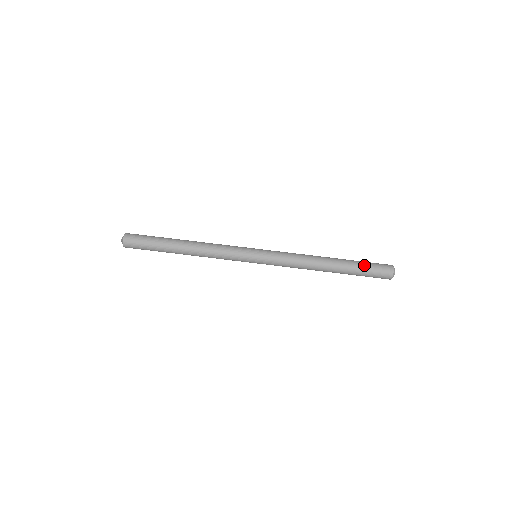
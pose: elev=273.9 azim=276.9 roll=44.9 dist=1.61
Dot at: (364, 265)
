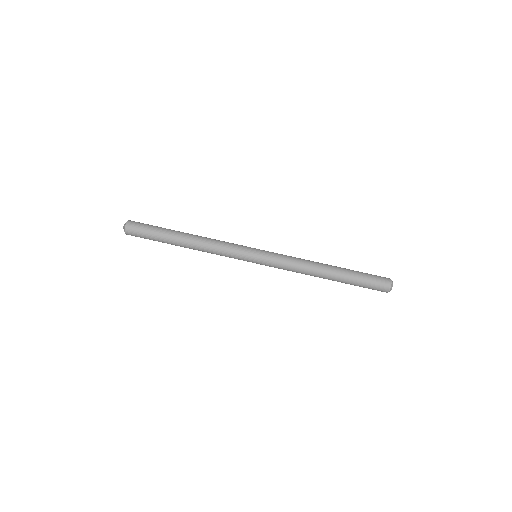
Dot at: (362, 273)
